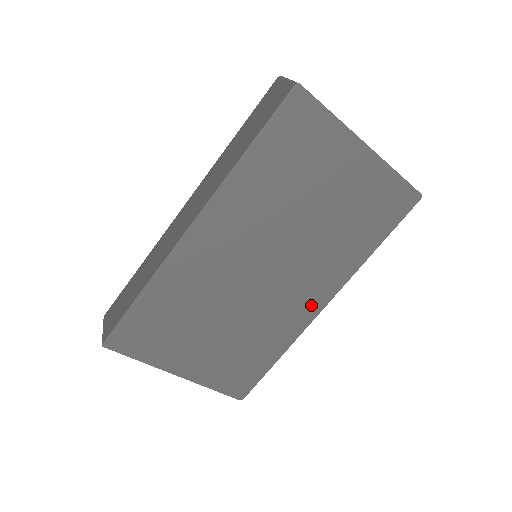
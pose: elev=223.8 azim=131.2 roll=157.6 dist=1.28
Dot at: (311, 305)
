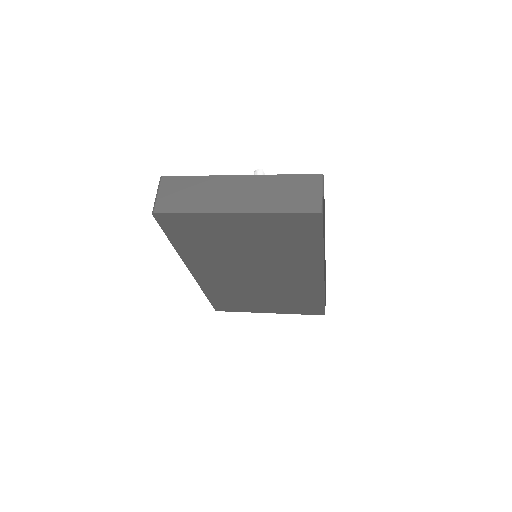
Dot at: (312, 278)
